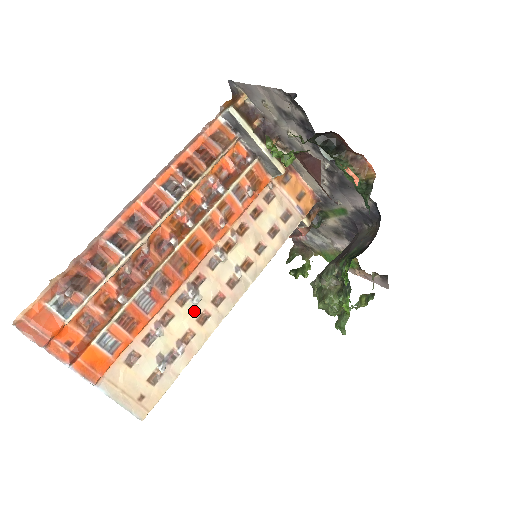
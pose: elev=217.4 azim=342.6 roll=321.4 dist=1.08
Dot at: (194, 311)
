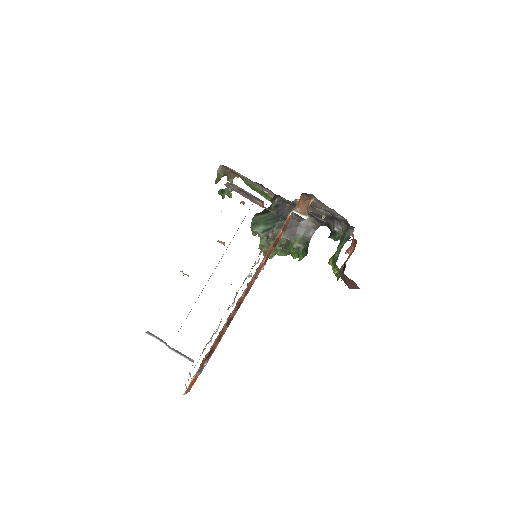
Dot at: occluded
